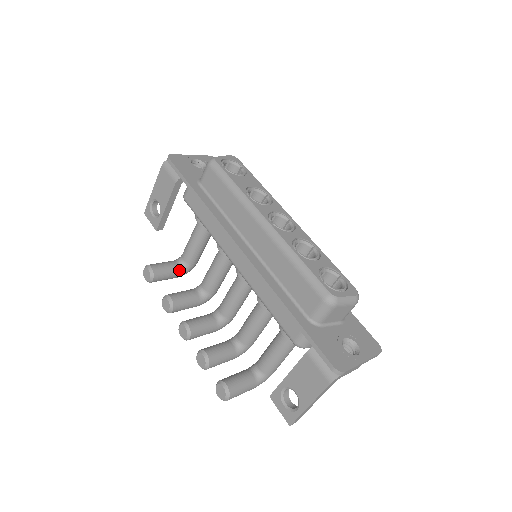
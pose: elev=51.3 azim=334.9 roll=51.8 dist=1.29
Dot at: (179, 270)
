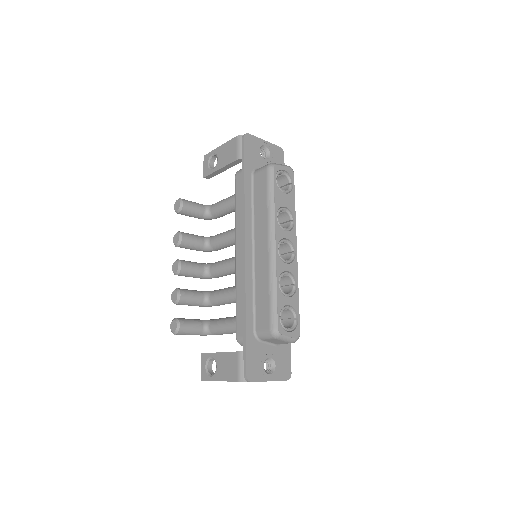
Dot at: (203, 215)
